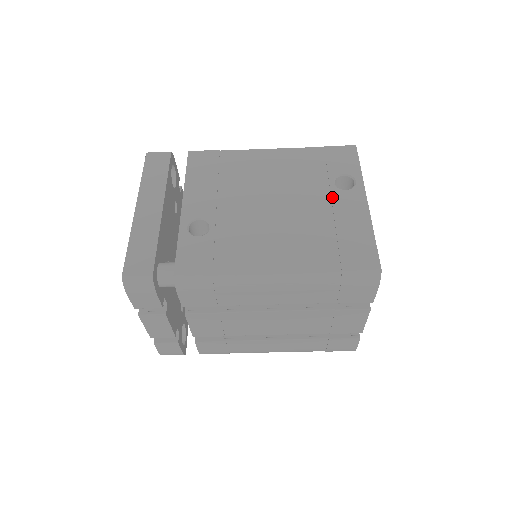
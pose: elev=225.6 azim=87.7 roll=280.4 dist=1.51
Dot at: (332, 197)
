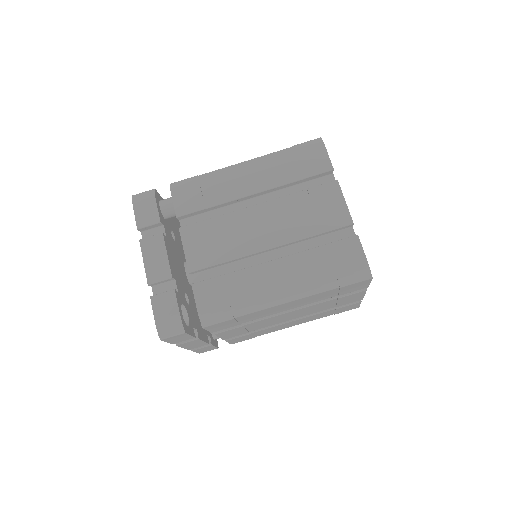
Dot at: occluded
